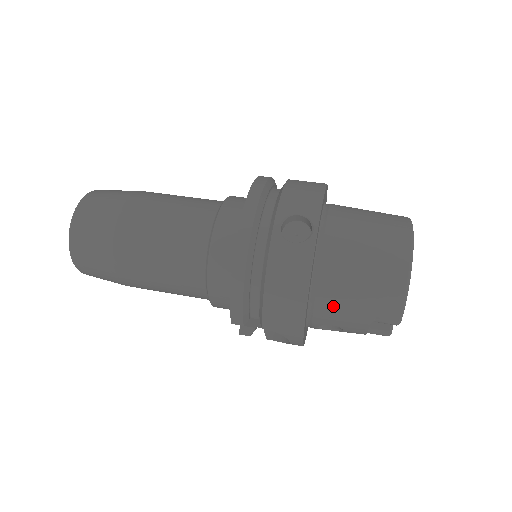
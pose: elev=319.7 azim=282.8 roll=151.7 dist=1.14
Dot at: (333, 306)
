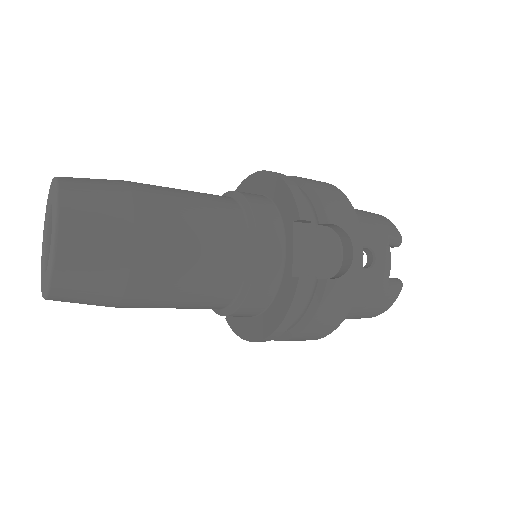
Dot at: occluded
